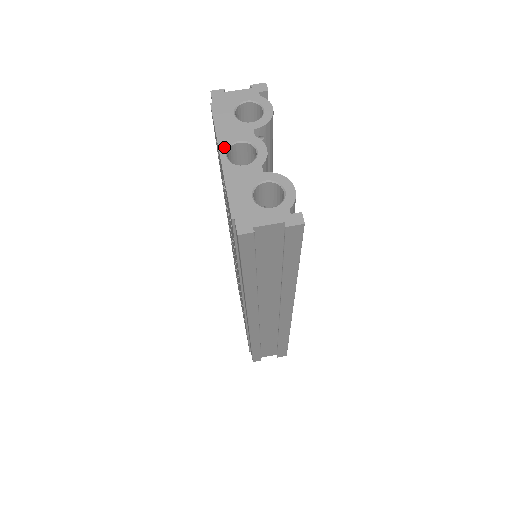
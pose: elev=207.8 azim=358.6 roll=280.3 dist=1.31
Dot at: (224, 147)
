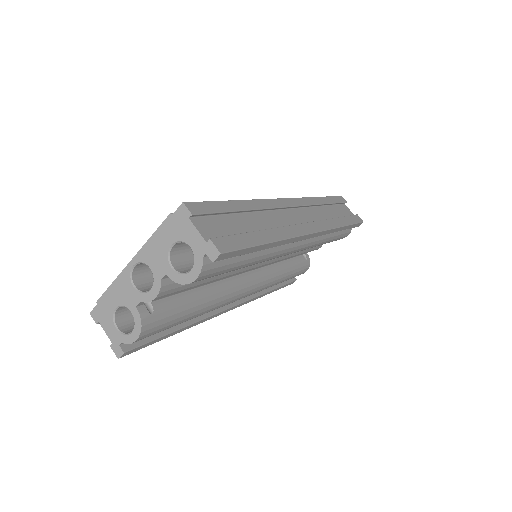
Dot at: (139, 259)
